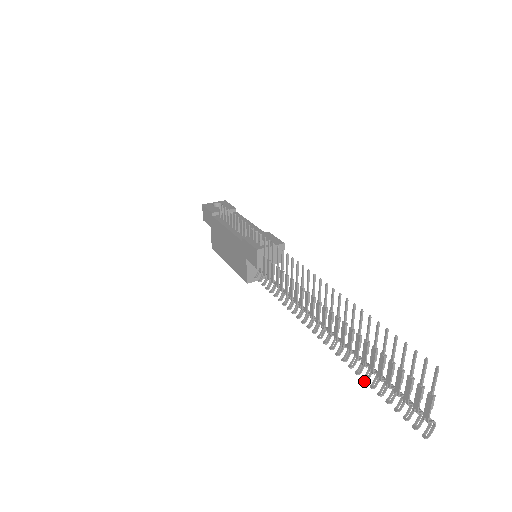
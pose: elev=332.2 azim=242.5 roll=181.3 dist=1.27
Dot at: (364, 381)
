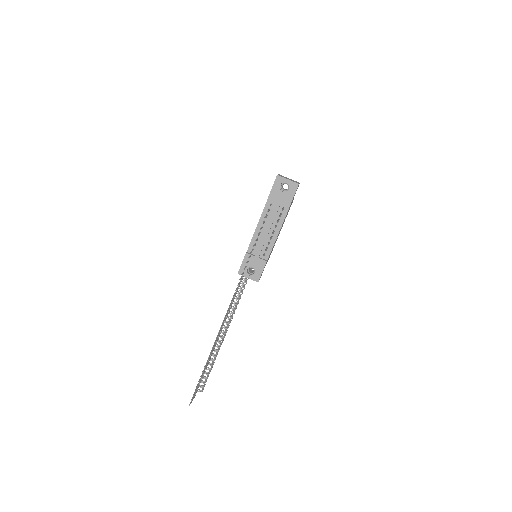
Dot at: (213, 356)
